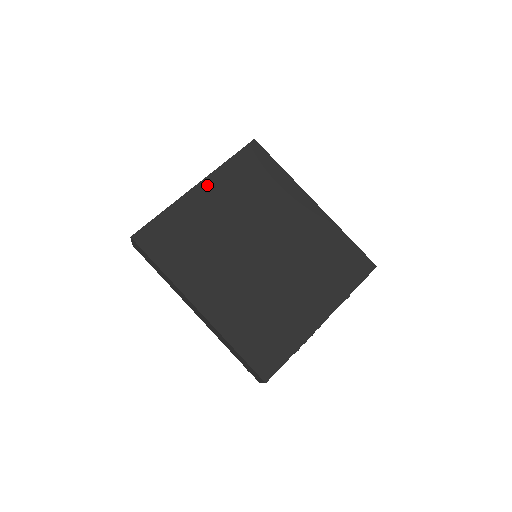
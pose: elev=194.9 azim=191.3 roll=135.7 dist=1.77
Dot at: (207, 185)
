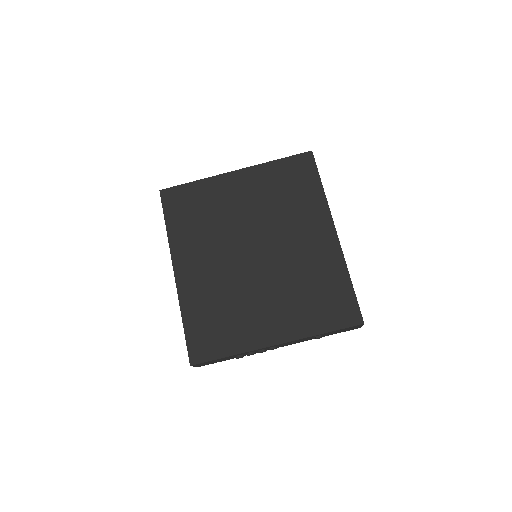
Dot at: (244, 174)
